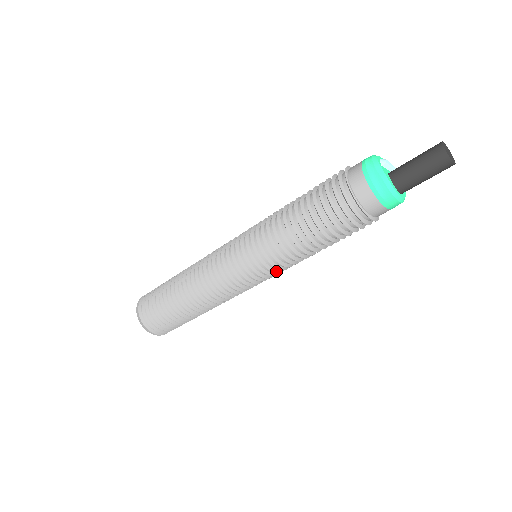
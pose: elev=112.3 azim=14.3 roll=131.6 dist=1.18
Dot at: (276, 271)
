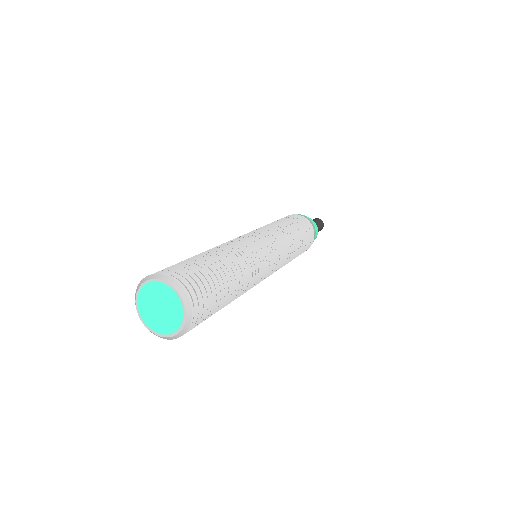
Dot at: (283, 255)
